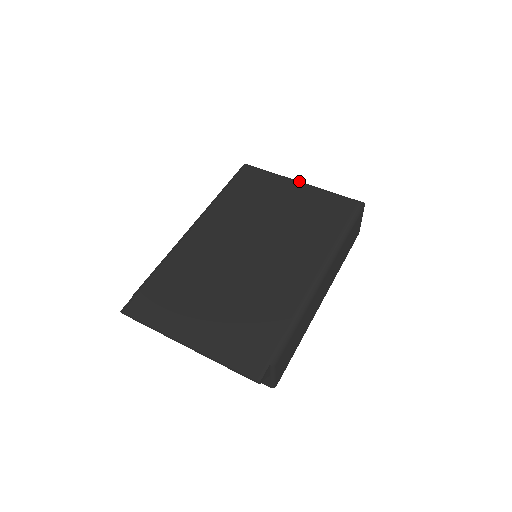
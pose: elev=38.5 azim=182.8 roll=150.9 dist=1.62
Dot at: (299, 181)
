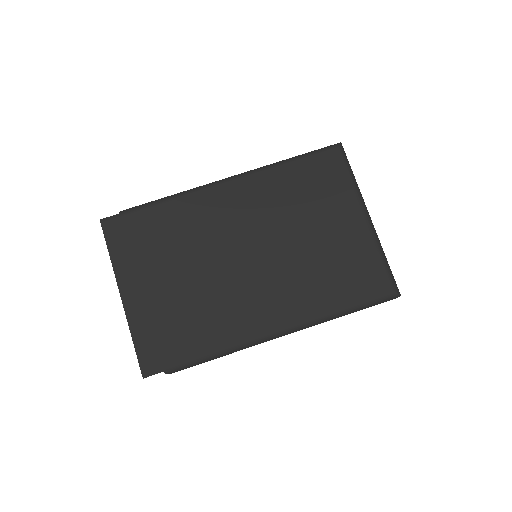
Dot at: (368, 214)
